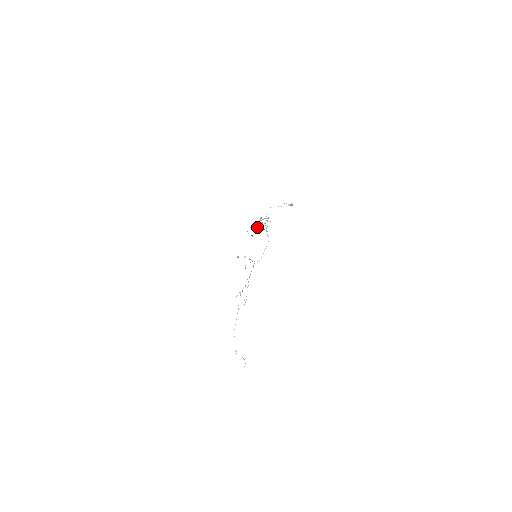
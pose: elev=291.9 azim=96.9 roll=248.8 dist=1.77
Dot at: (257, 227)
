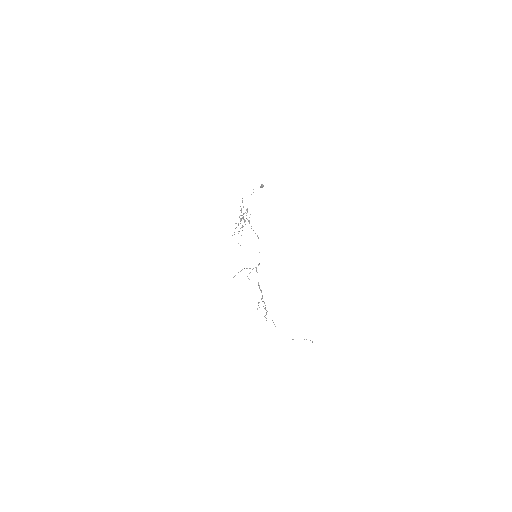
Dot at: (240, 228)
